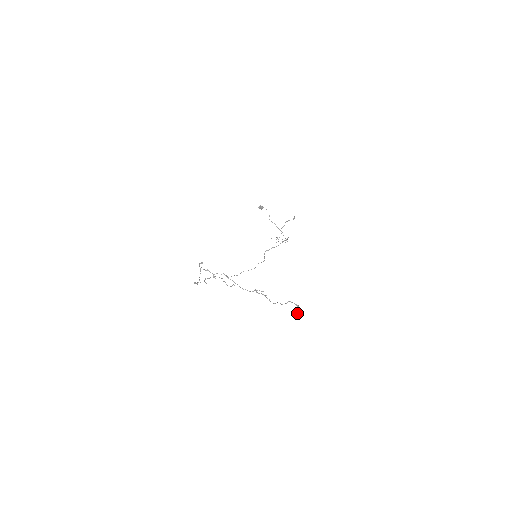
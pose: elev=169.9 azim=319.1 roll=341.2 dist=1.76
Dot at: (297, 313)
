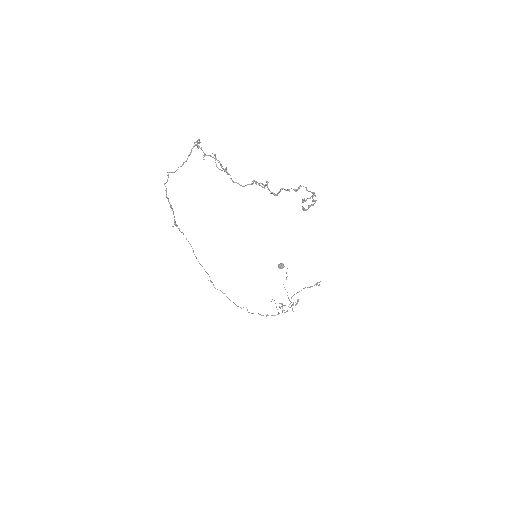
Dot at: (306, 209)
